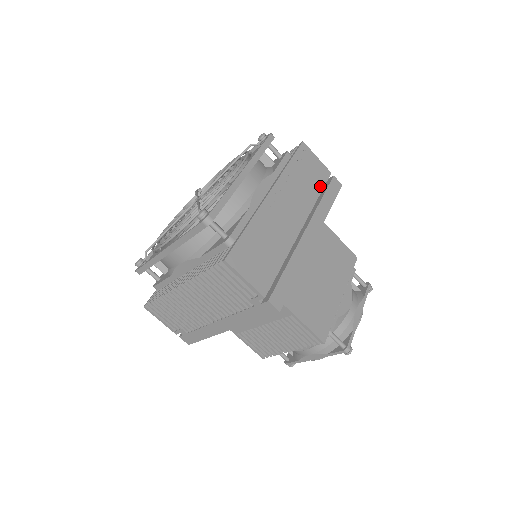
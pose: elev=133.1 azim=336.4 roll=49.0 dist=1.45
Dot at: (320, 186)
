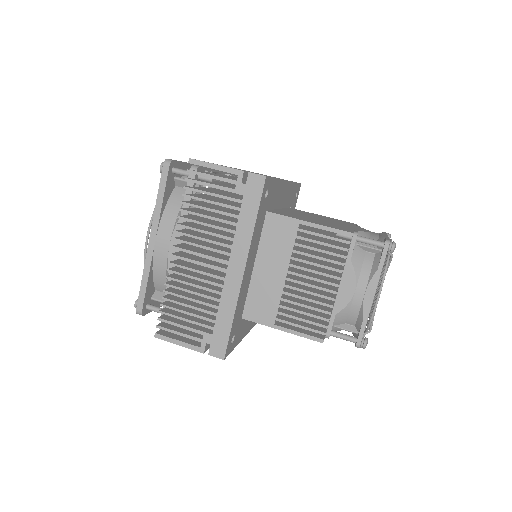
Dot at: occluded
